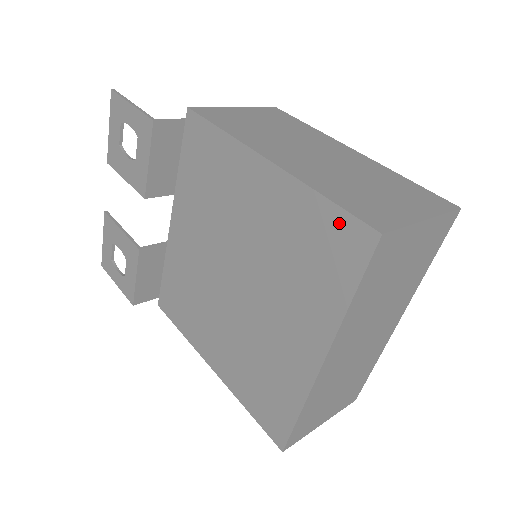
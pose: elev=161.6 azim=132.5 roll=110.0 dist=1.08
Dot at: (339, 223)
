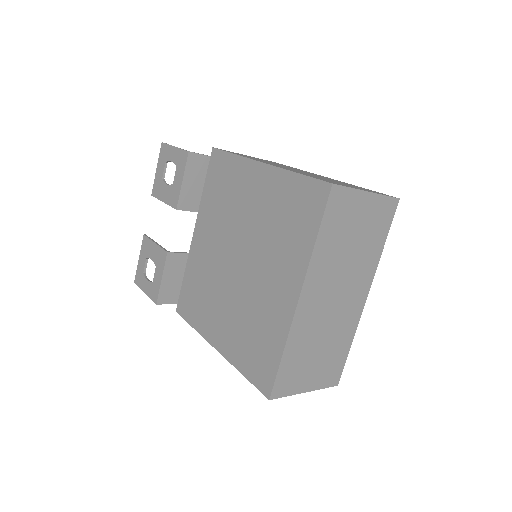
Dot at: (307, 187)
